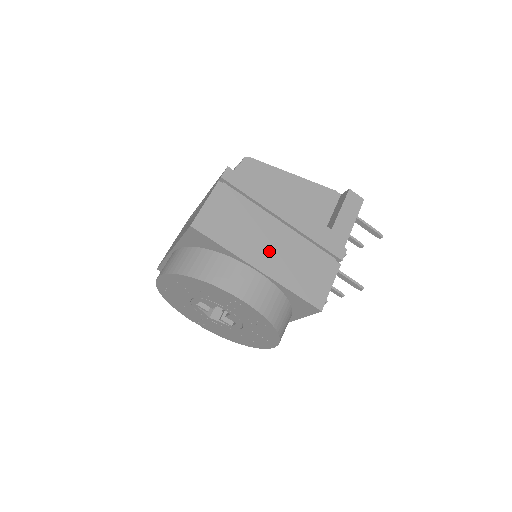
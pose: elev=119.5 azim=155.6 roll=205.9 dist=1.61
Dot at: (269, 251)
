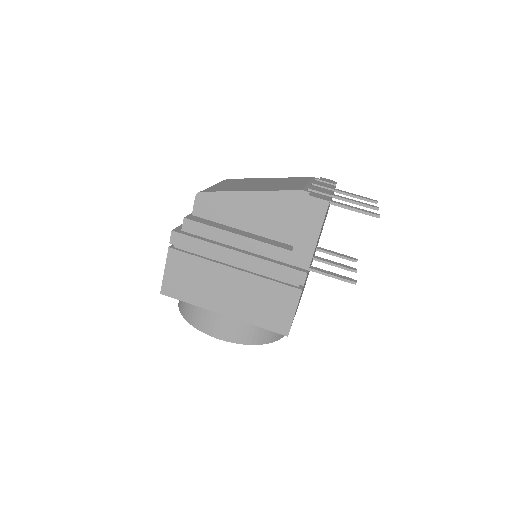
Dot at: (228, 296)
